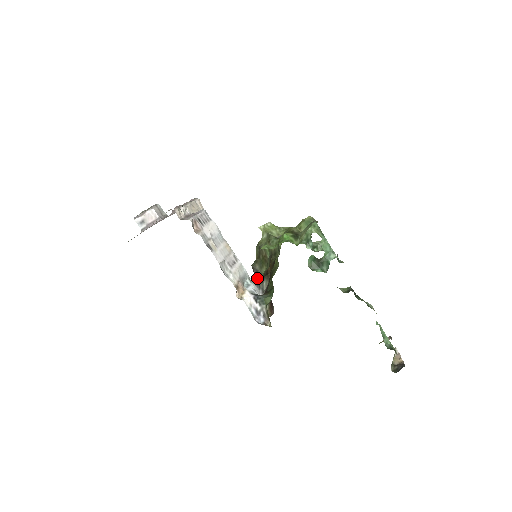
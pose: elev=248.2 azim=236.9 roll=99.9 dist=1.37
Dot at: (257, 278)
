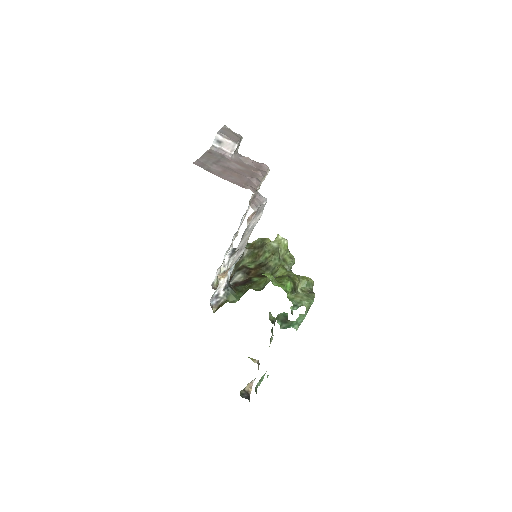
Dot at: occluded
